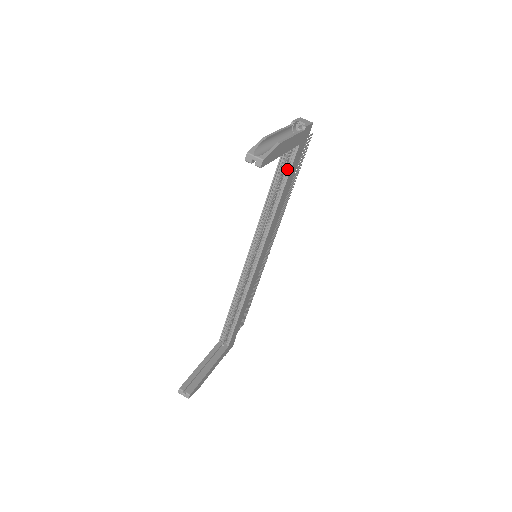
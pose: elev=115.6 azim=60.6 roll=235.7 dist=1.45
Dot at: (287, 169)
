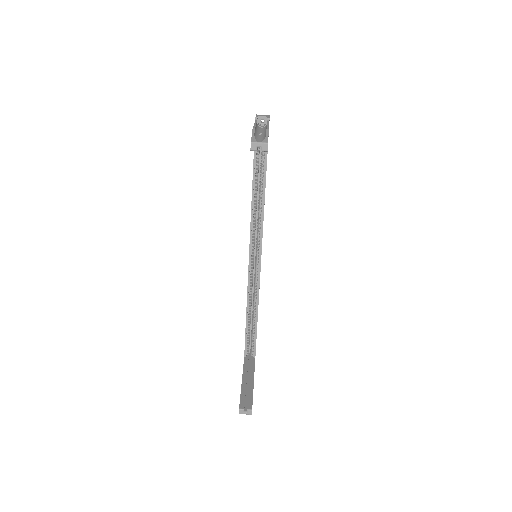
Dot at: (262, 162)
